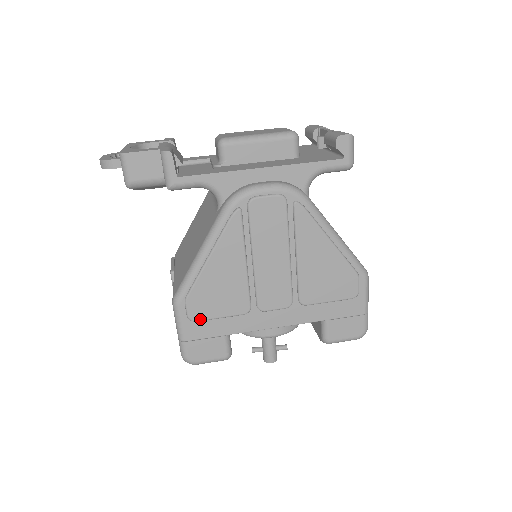
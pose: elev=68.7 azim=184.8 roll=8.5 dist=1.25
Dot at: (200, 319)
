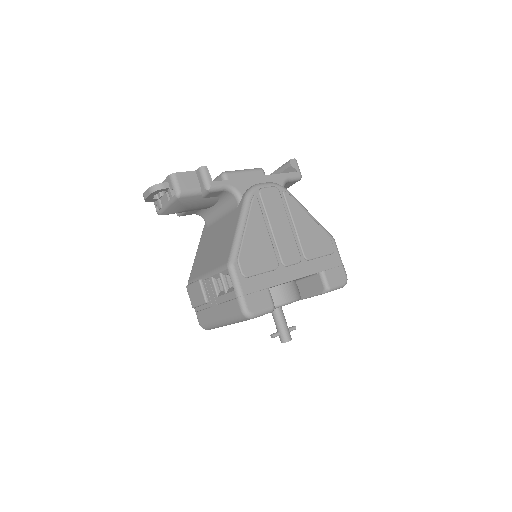
Dot at: (250, 274)
